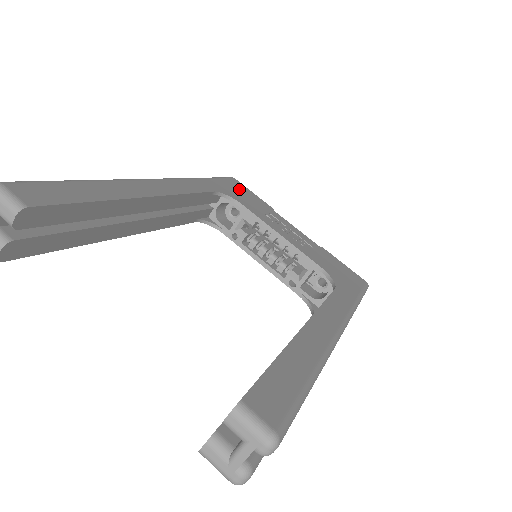
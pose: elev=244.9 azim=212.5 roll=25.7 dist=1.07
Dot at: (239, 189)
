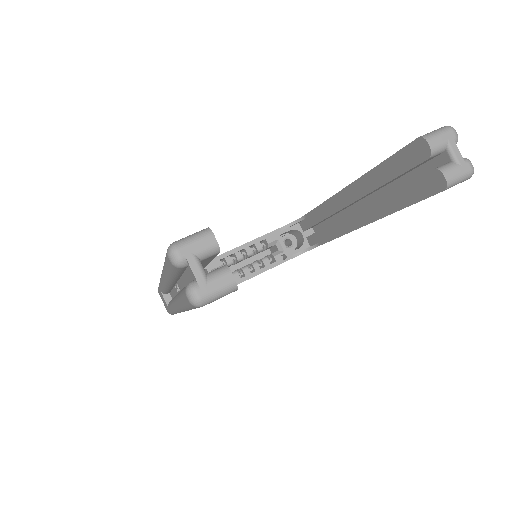
Dot at: occluded
